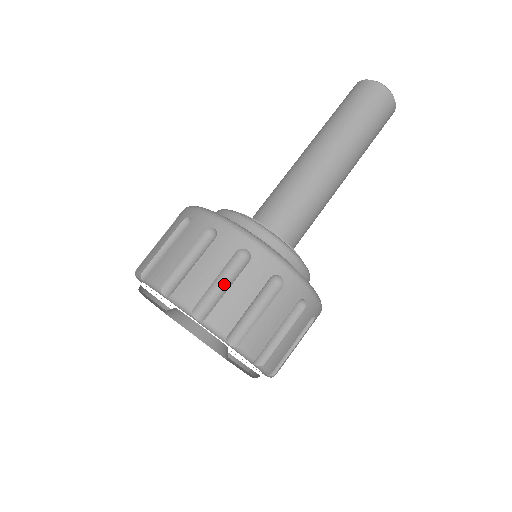
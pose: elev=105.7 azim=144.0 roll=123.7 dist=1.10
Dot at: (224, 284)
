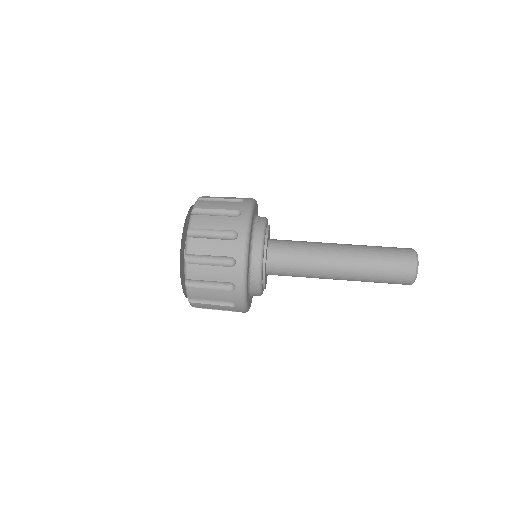
Dot at: (211, 261)
